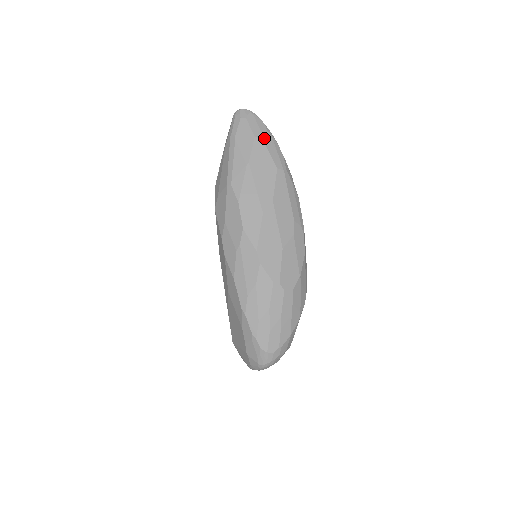
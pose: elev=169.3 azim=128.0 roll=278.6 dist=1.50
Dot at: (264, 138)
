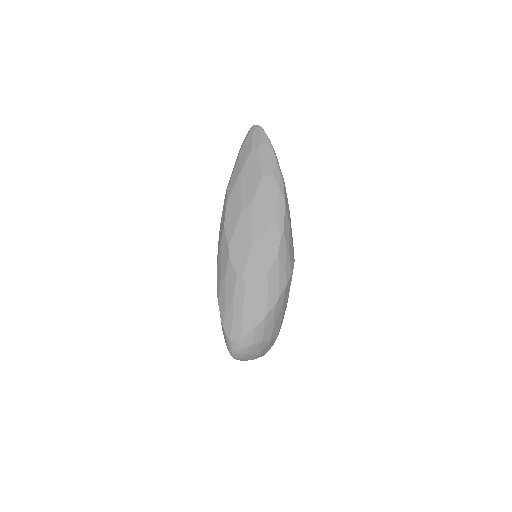
Dot at: (260, 148)
